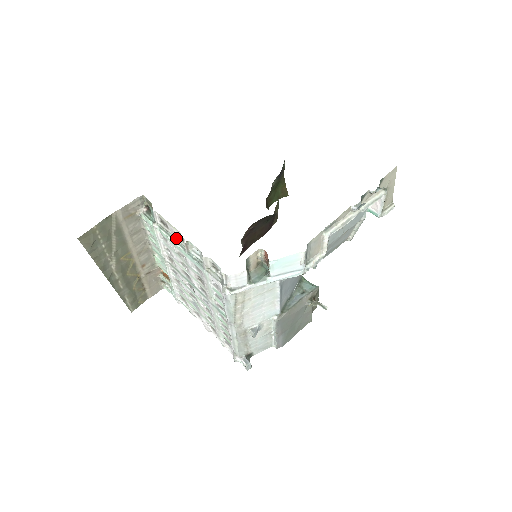
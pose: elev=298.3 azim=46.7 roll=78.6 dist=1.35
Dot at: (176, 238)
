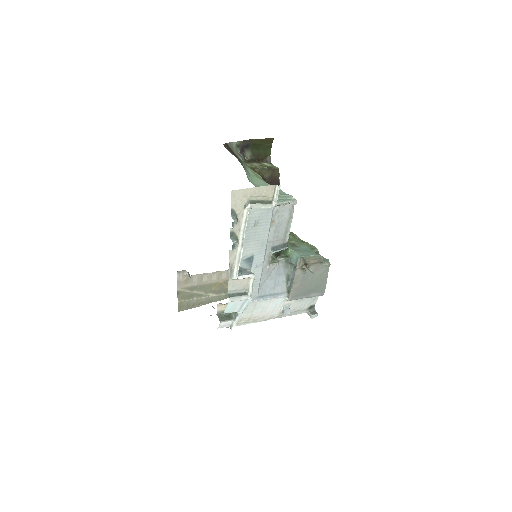
Dot at: occluded
